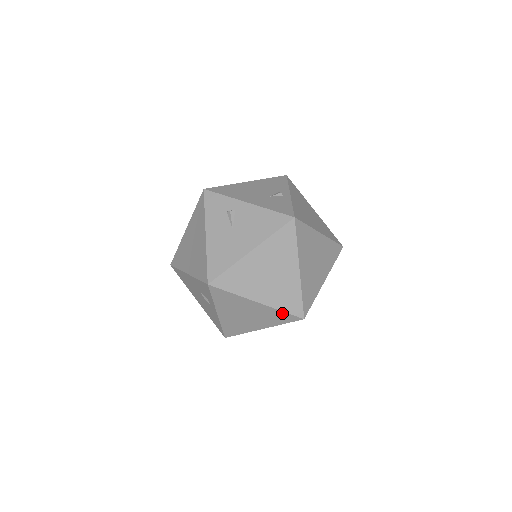
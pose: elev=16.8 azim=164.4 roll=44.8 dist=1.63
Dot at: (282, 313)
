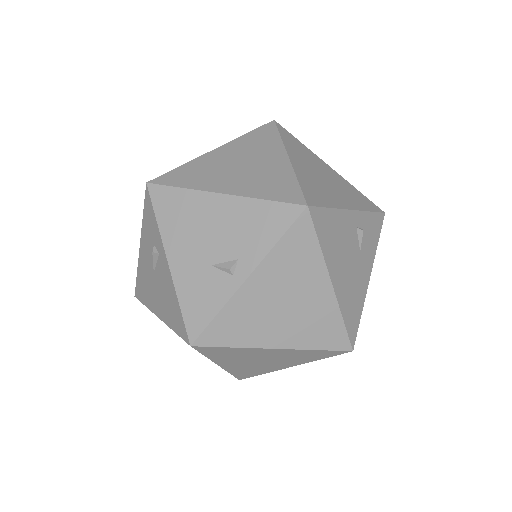
Dot at: occluded
